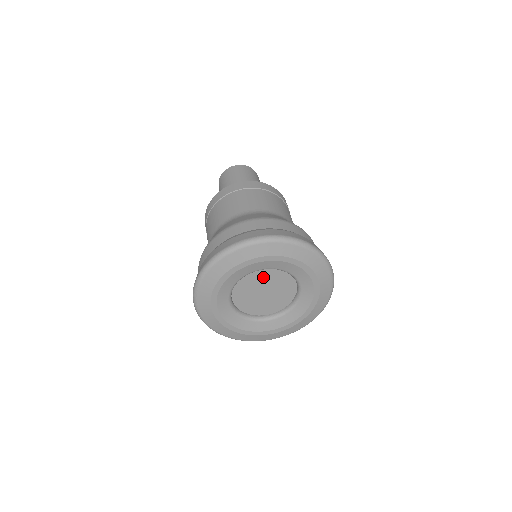
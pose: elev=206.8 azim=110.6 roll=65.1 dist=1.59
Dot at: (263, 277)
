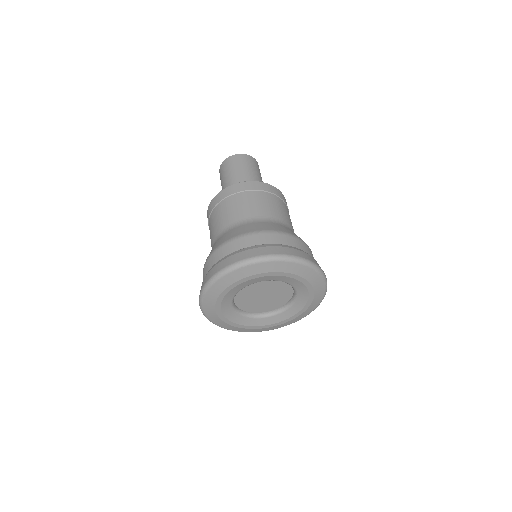
Dot at: (248, 292)
